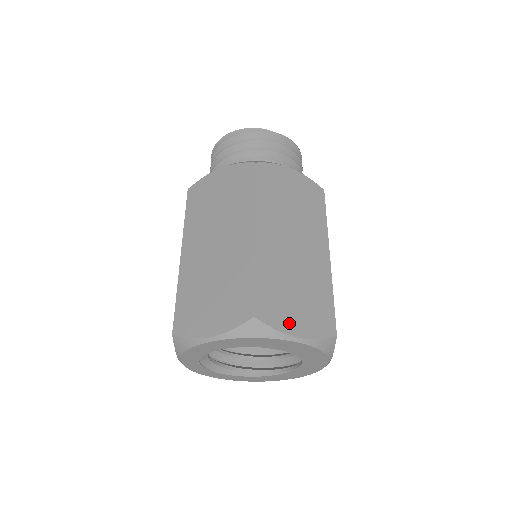
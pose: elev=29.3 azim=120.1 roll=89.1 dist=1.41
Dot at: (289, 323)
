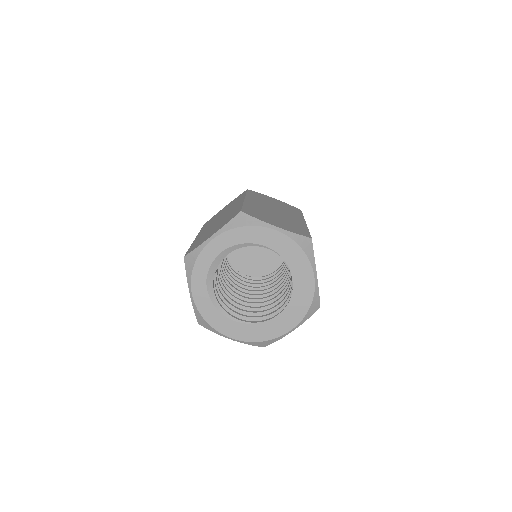
Dot at: occluded
